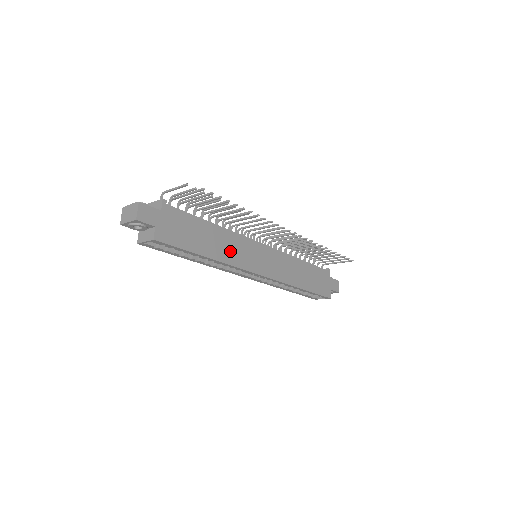
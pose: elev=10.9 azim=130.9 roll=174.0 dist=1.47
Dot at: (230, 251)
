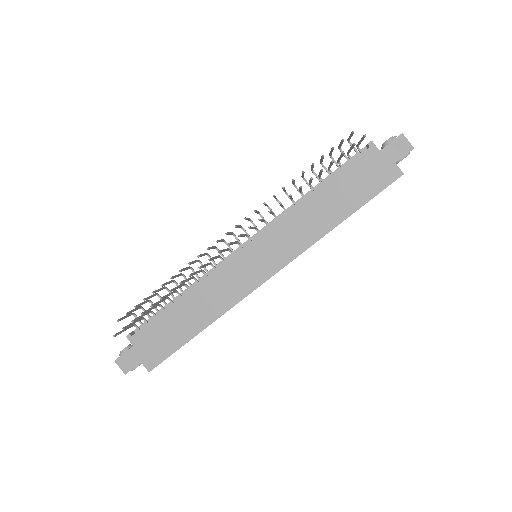
Dot at: (217, 299)
